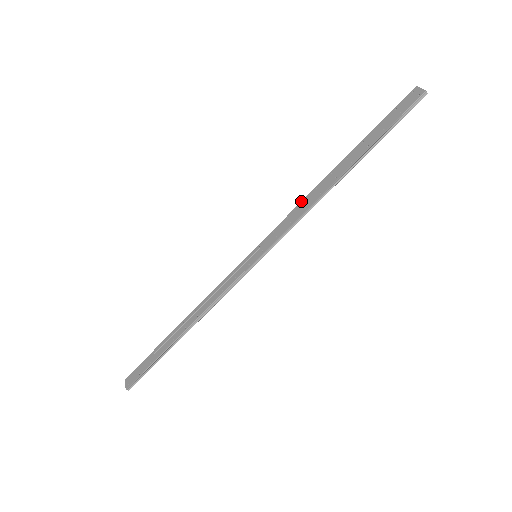
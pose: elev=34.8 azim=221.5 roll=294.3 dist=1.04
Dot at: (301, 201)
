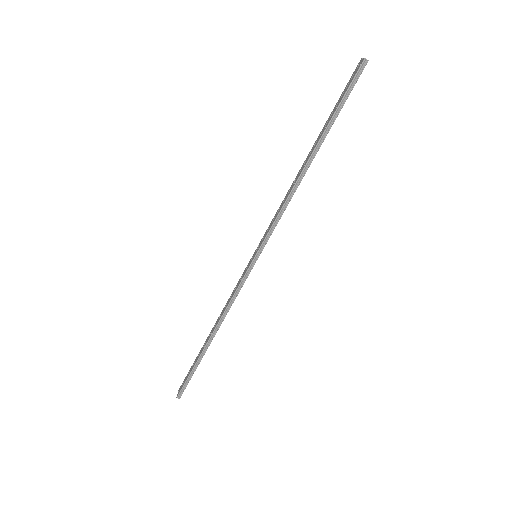
Dot at: (285, 196)
